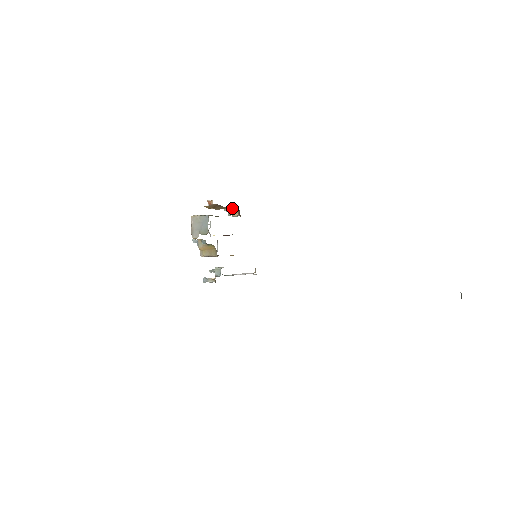
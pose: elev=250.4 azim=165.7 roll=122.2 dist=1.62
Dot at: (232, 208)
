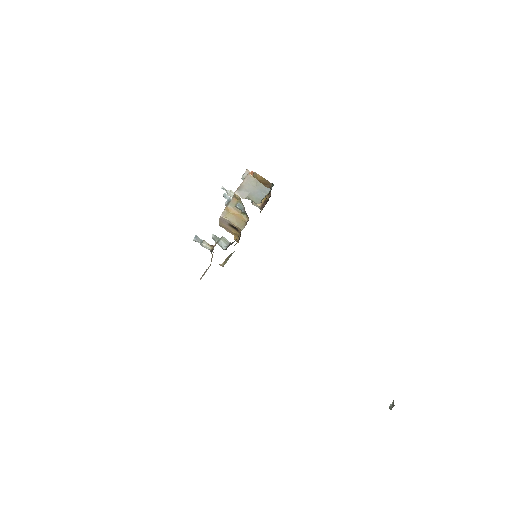
Dot at: occluded
